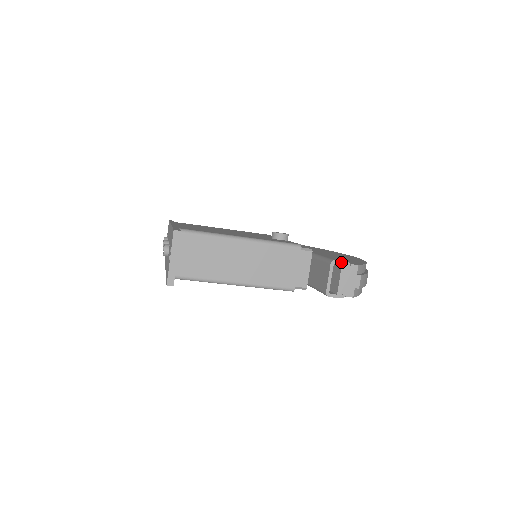
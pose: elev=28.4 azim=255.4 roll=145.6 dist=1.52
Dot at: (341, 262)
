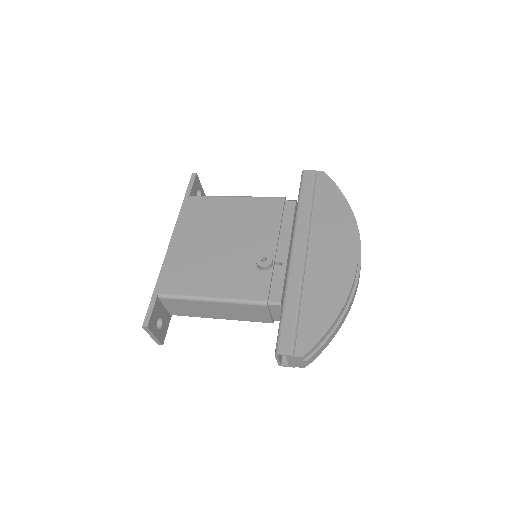
Dot at: (284, 355)
